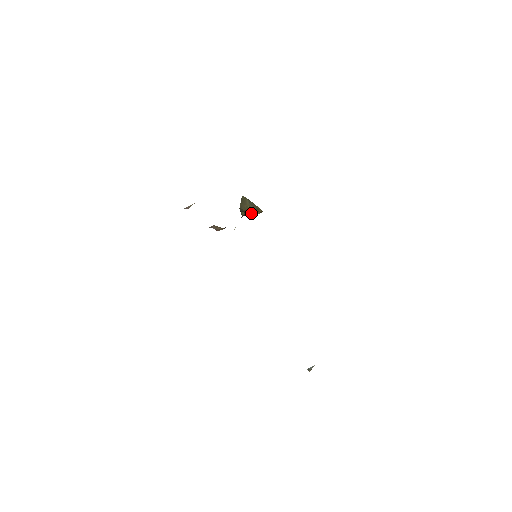
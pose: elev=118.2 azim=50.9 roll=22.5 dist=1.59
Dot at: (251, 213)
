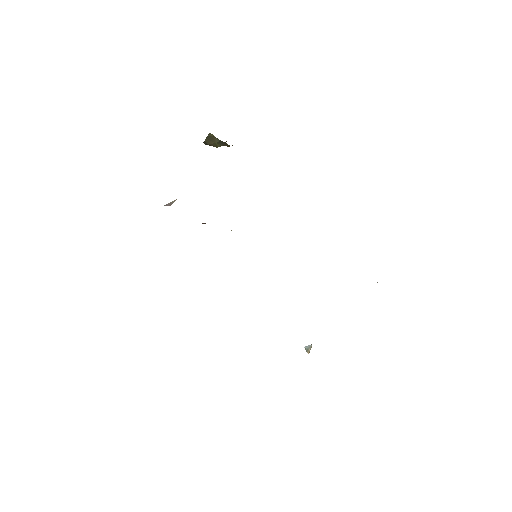
Dot at: occluded
